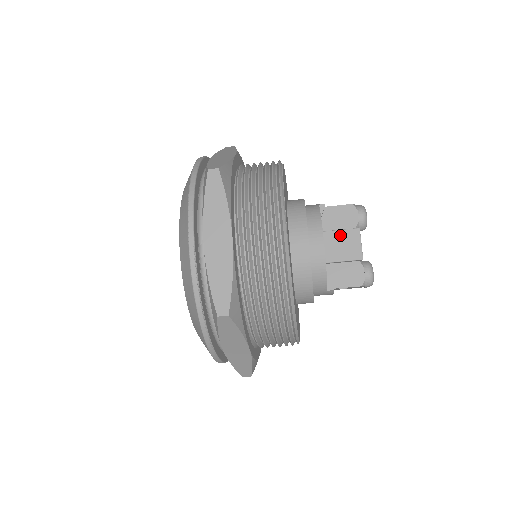
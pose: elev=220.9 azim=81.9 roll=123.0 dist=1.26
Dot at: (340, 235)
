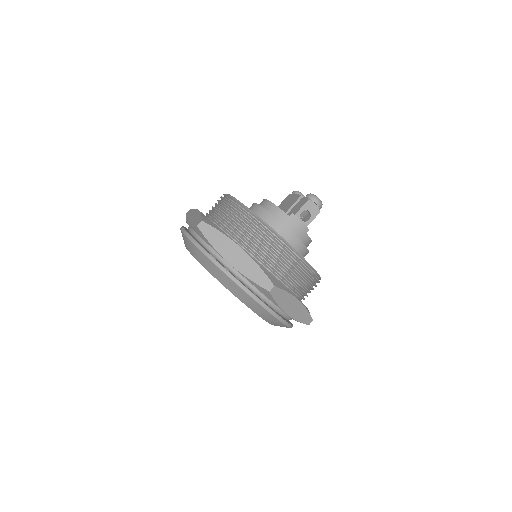
Dot at: (286, 203)
